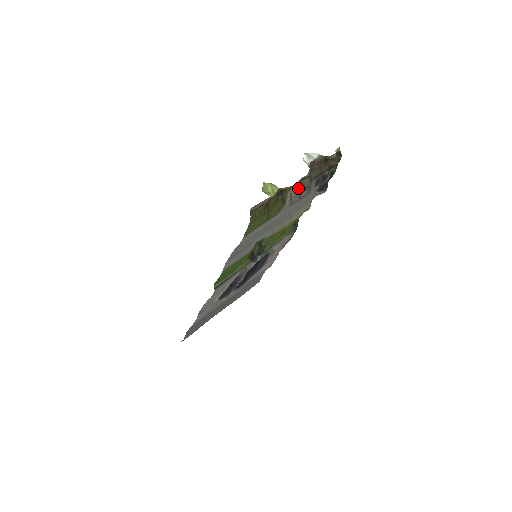
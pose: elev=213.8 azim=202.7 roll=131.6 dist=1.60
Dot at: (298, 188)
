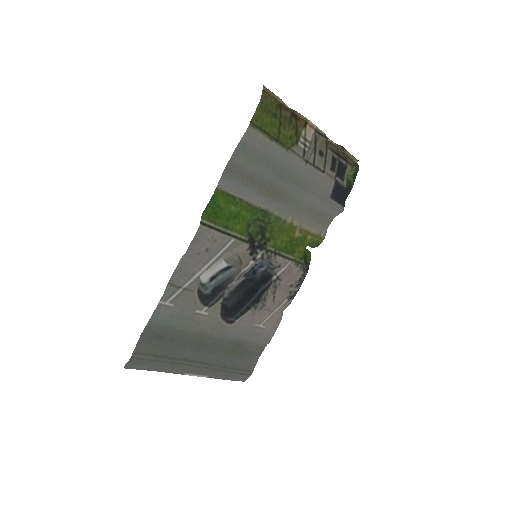
Dot at: (313, 141)
